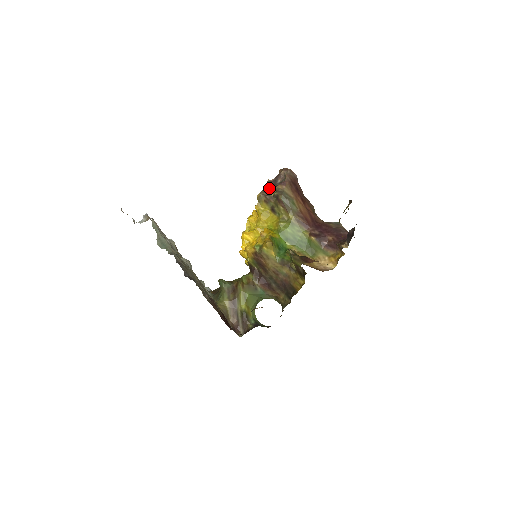
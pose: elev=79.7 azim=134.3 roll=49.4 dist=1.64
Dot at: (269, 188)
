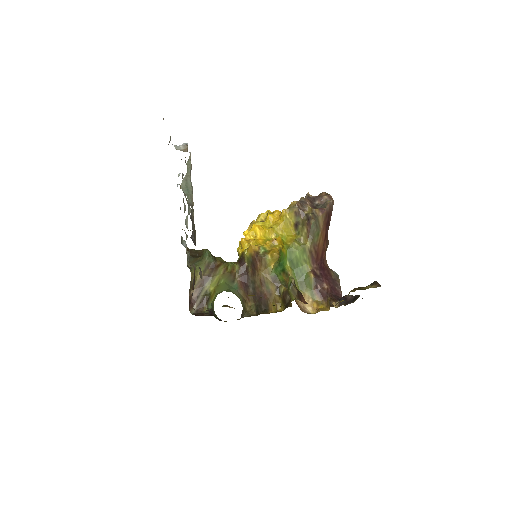
Dot at: (307, 204)
